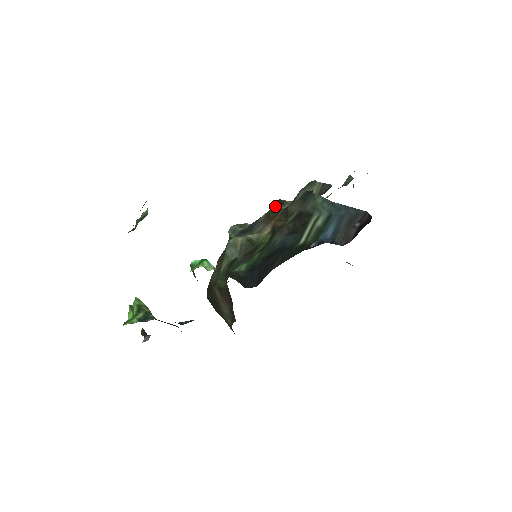
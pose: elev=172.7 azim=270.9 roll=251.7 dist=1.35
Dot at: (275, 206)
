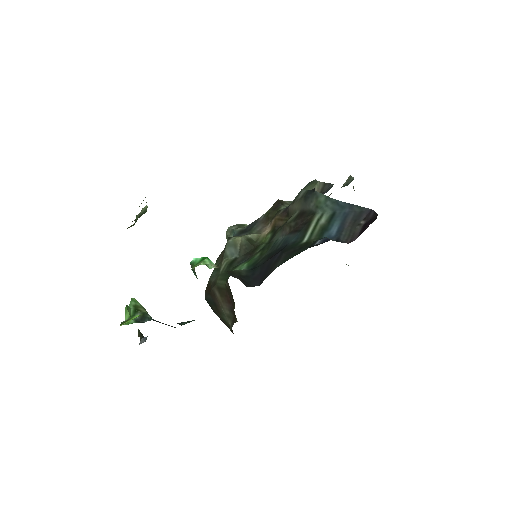
Dot at: (274, 206)
